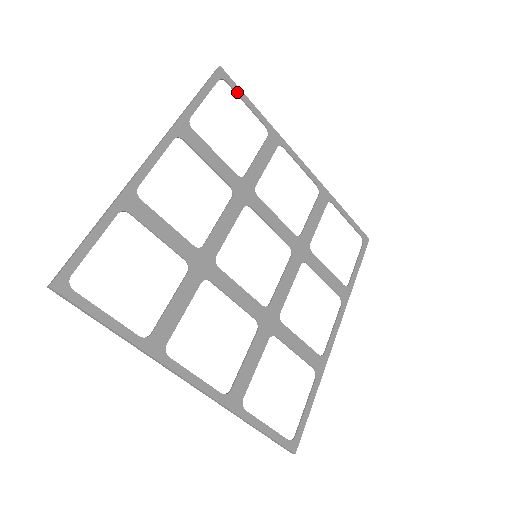
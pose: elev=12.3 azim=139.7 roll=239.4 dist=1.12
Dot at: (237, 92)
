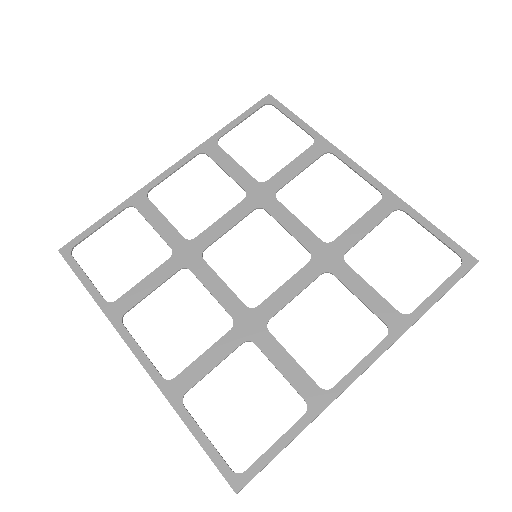
Dot at: (283, 111)
